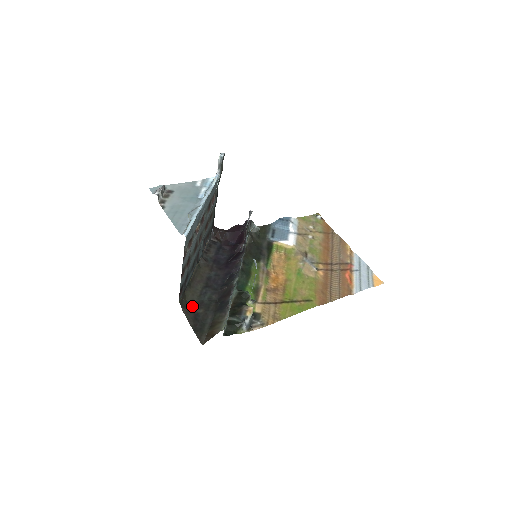
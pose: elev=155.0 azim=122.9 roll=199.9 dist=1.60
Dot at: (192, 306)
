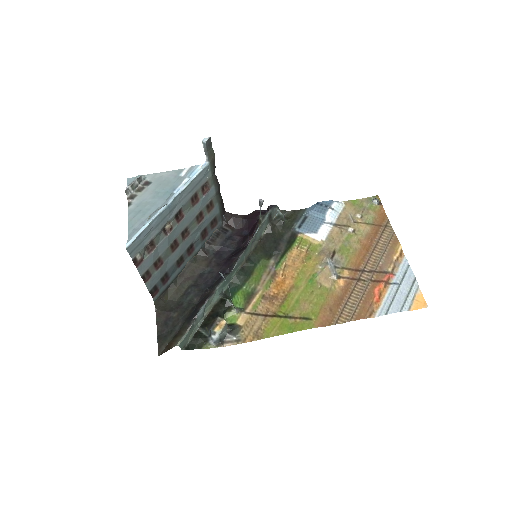
Dot at: (169, 307)
